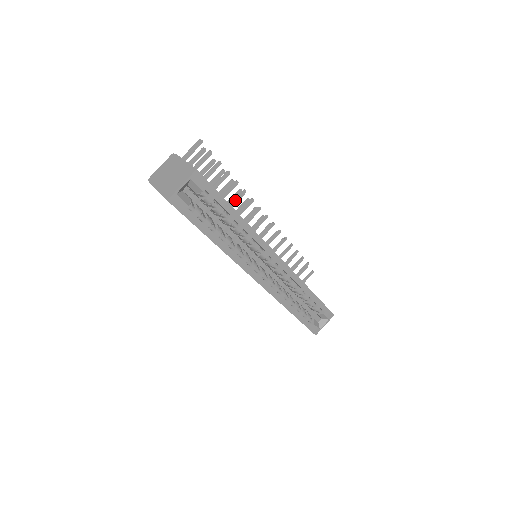
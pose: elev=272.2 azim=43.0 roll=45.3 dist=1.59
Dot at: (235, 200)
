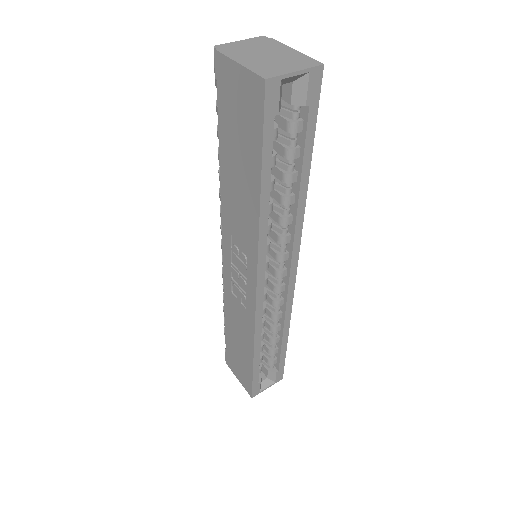
Dot at: occluded
